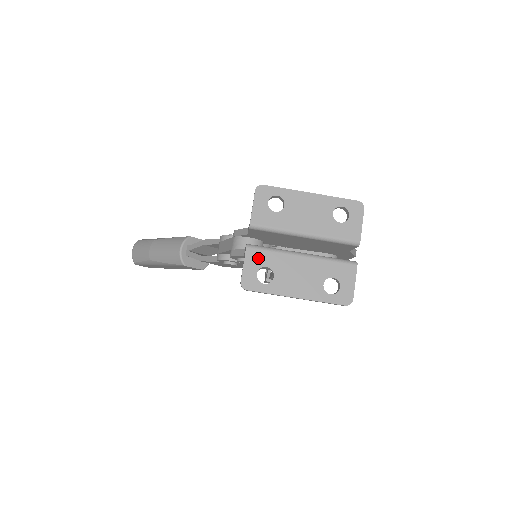
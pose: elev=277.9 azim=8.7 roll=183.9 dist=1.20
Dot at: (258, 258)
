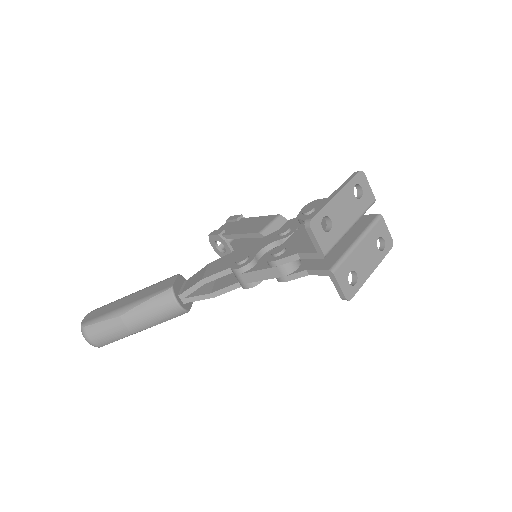
Dot at: (343, 272)
